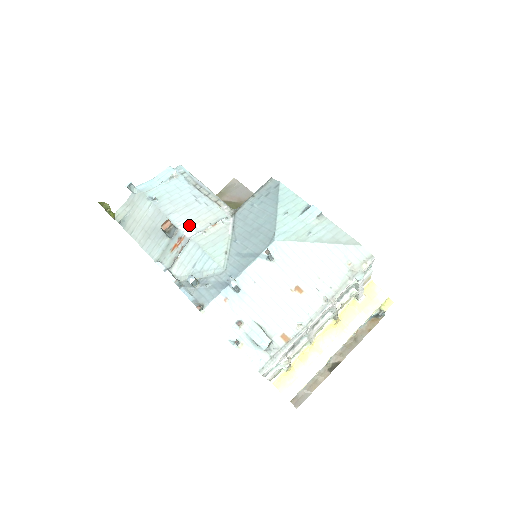
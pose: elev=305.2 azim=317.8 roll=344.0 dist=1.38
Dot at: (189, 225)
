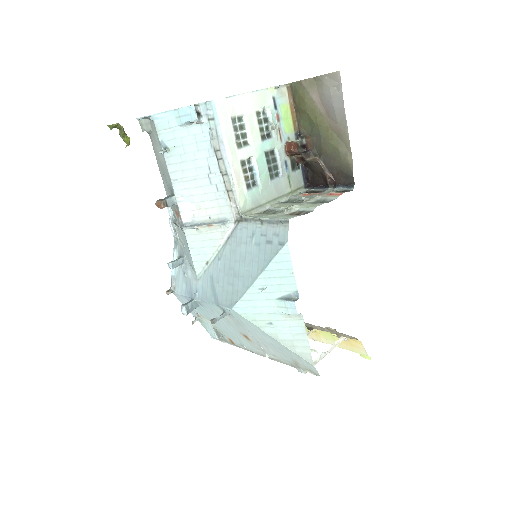
Dot at: (189, 207)
